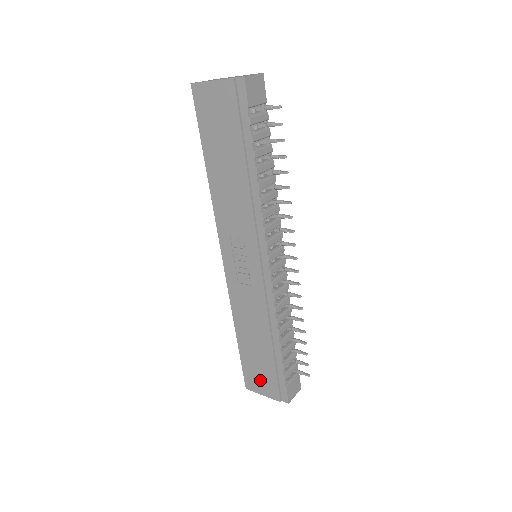
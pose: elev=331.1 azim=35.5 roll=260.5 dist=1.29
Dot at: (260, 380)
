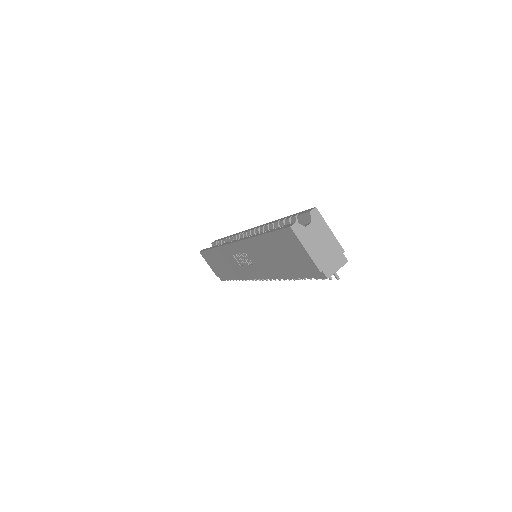
Dot at: (212, 264)
